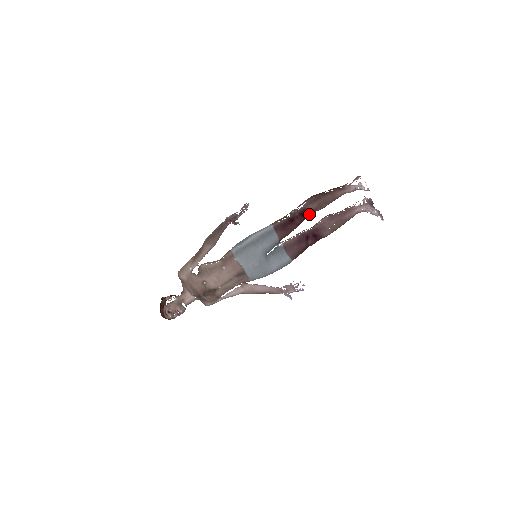
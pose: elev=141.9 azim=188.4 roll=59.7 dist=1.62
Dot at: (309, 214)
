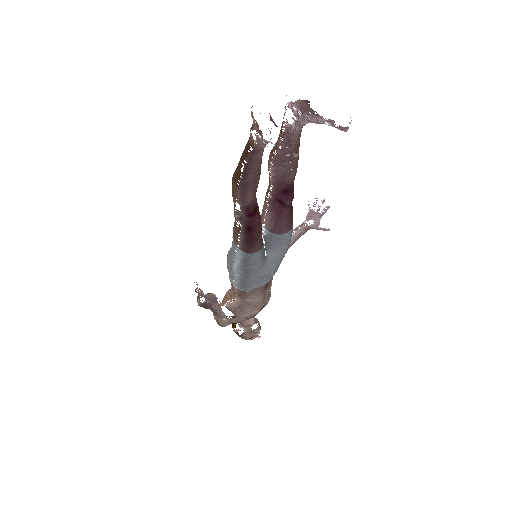
Dot at: (255, 200)
